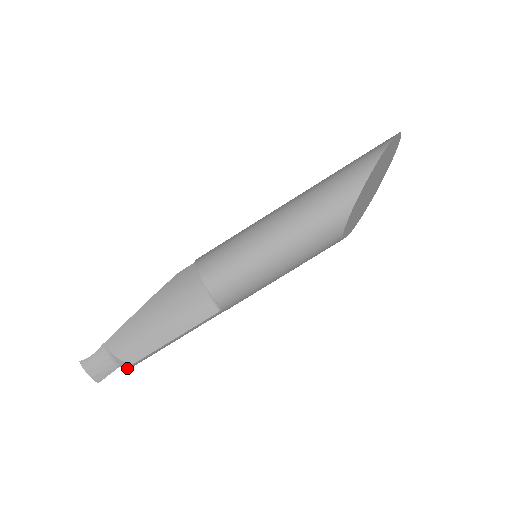
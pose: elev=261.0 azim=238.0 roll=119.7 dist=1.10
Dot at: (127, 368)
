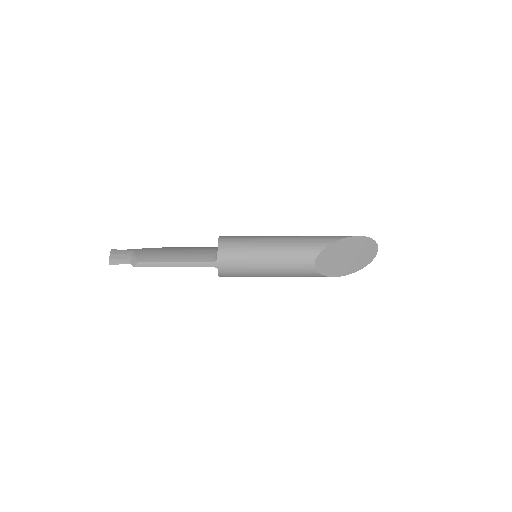
Dot at: (134, 266)
